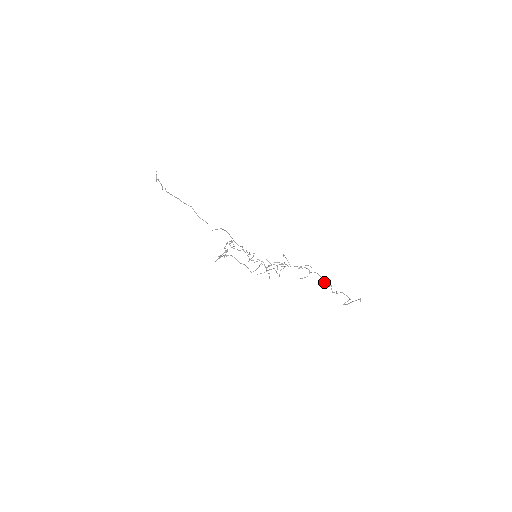
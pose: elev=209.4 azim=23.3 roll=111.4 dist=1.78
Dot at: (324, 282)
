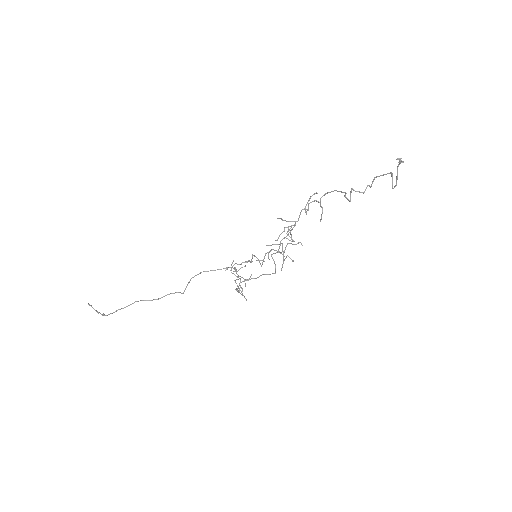
Dot at: occluded
